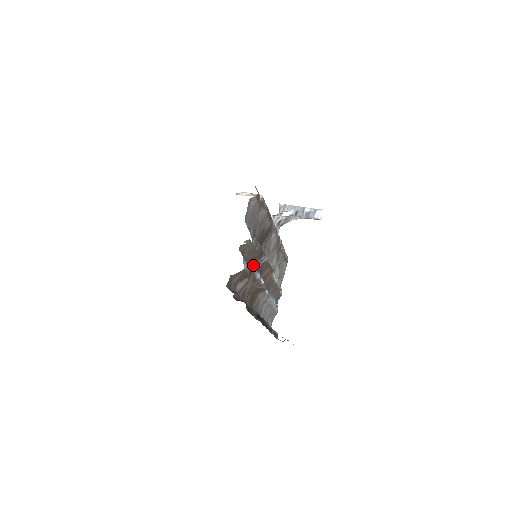
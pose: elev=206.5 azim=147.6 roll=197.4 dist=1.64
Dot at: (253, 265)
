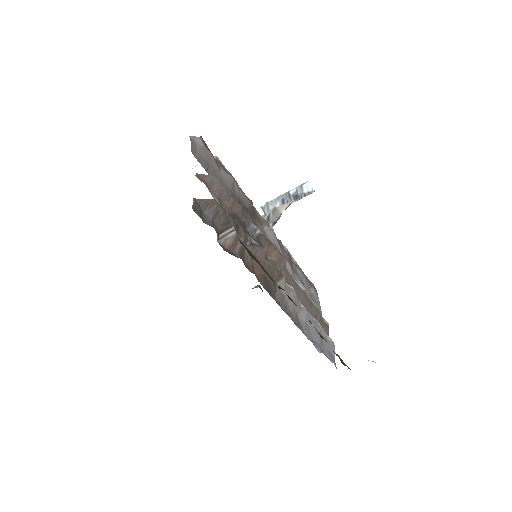
Dot at: occluded
